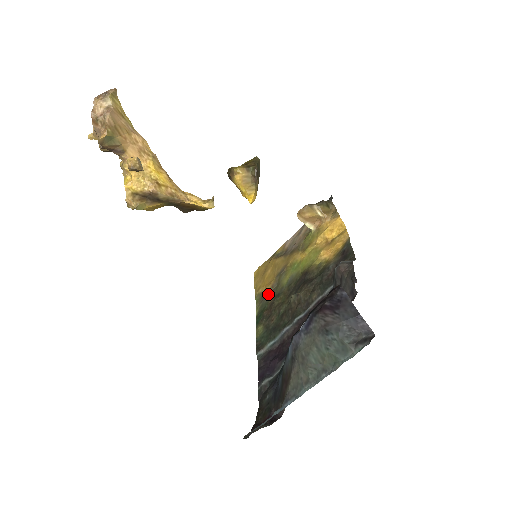
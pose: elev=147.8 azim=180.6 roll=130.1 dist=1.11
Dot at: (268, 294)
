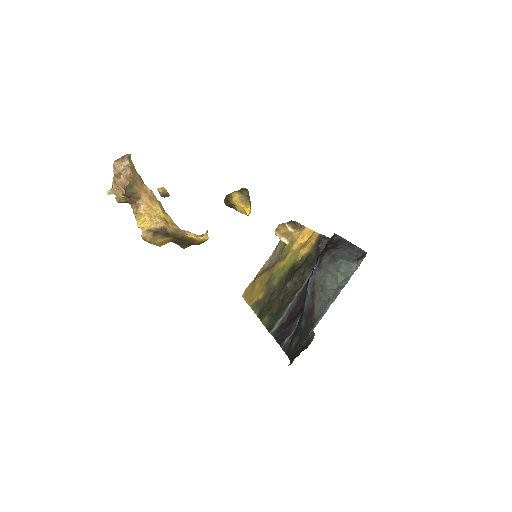
Dot at: (262, 299)
